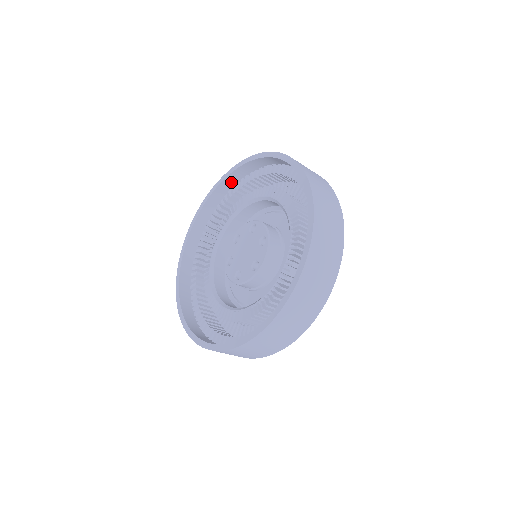
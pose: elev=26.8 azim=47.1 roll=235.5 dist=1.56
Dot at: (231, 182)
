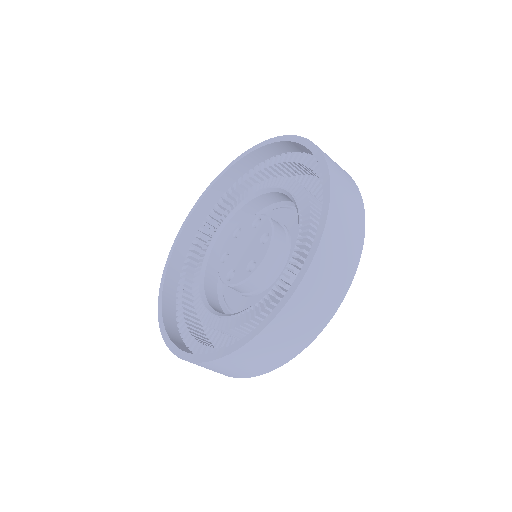
Dot at: (243, 168)
